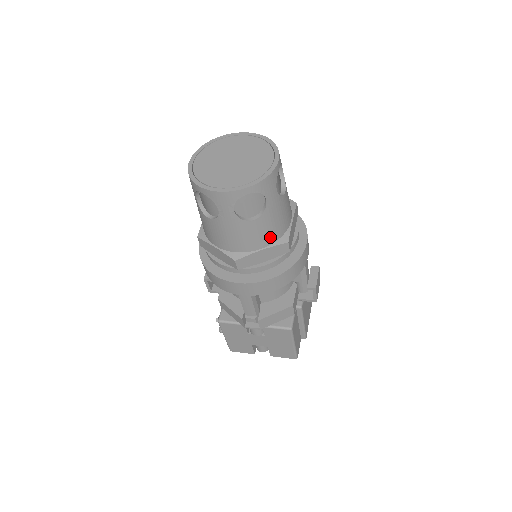
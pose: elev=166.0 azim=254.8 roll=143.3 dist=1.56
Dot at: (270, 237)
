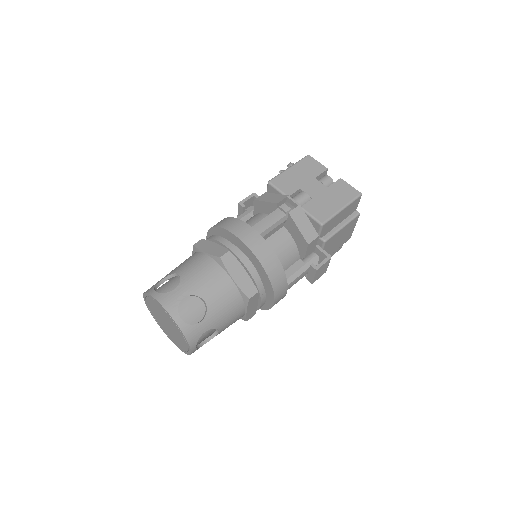
Dot at: occluded
